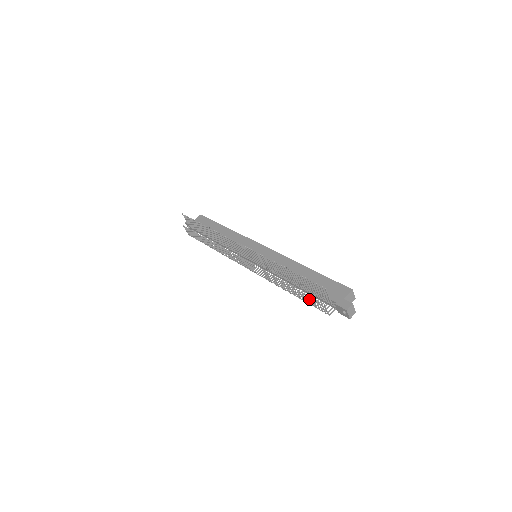
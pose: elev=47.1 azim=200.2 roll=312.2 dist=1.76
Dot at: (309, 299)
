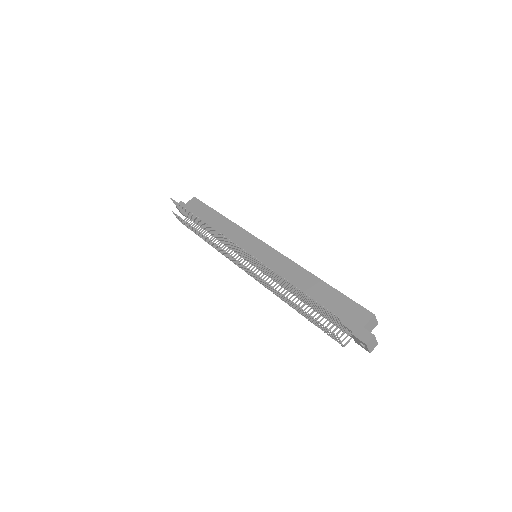
Dot at: (318, 324)
